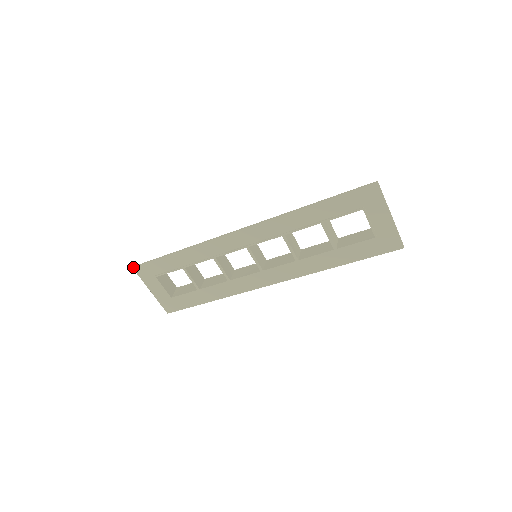
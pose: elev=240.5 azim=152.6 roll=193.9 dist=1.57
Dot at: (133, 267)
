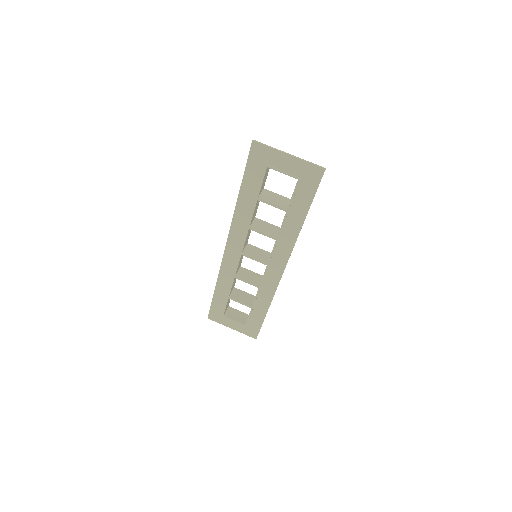
Dot at: occluded
